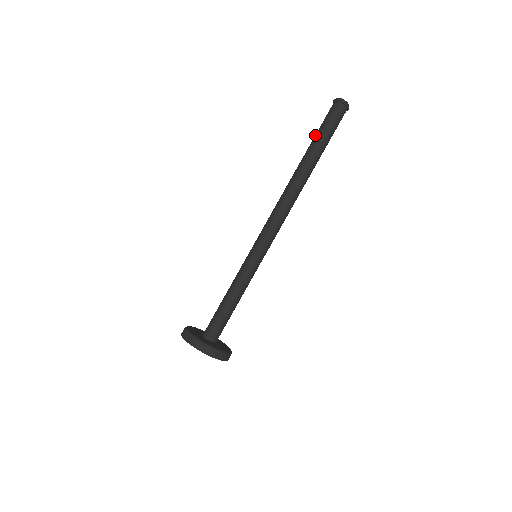
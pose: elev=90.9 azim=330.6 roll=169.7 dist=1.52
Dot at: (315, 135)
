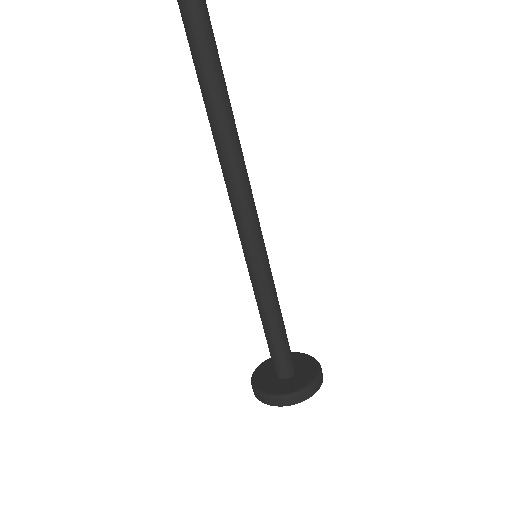
Dot at: occluded
